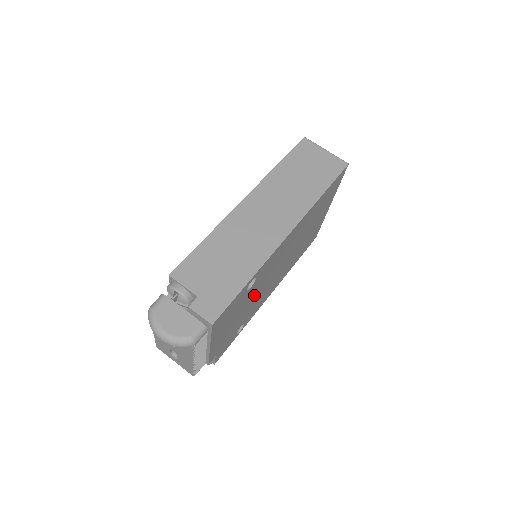
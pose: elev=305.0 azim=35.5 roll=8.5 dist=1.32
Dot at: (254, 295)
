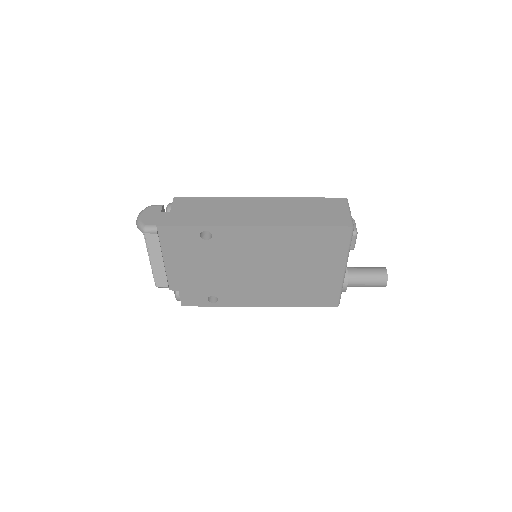
Dot at: (221, 264)
